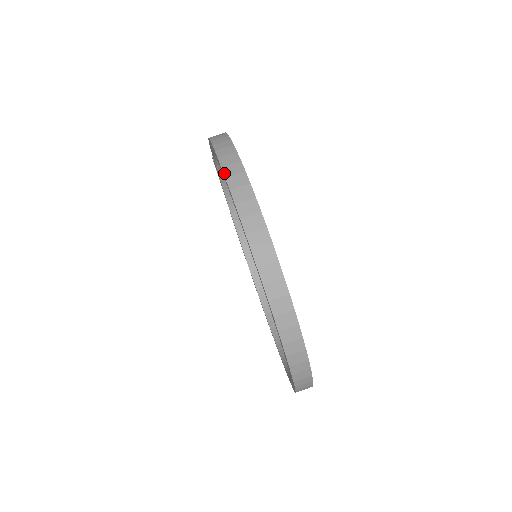
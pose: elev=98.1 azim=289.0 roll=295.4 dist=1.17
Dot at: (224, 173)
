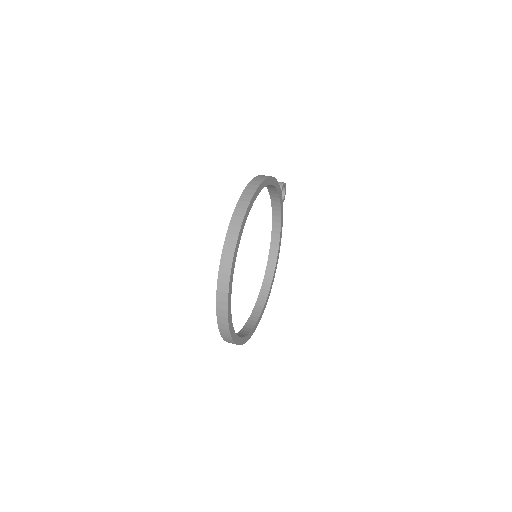
Dot at: (237, 204)
